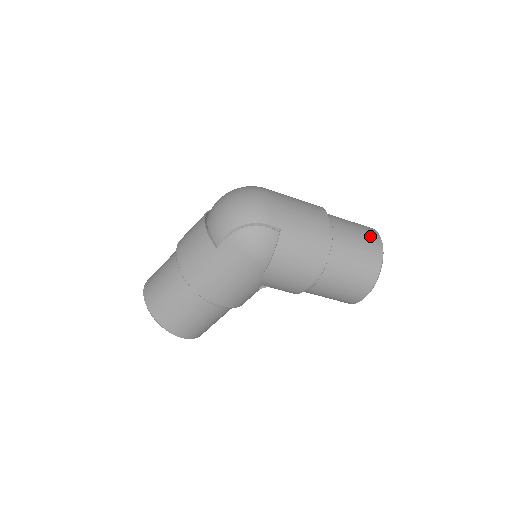
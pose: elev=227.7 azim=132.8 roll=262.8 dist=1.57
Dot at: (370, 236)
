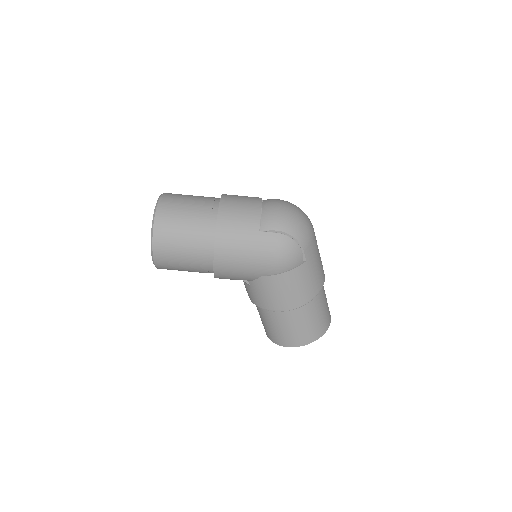
Dot at: (329, 313)
